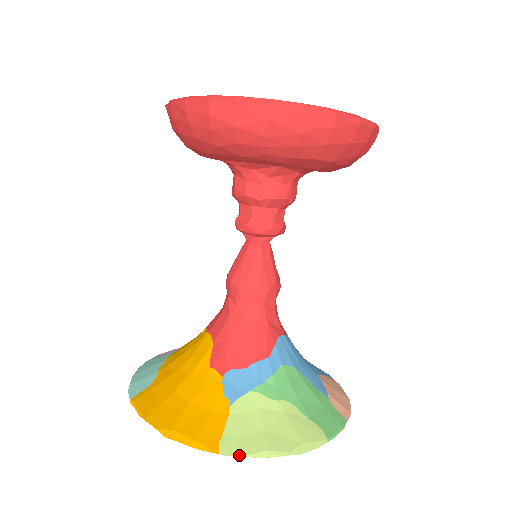
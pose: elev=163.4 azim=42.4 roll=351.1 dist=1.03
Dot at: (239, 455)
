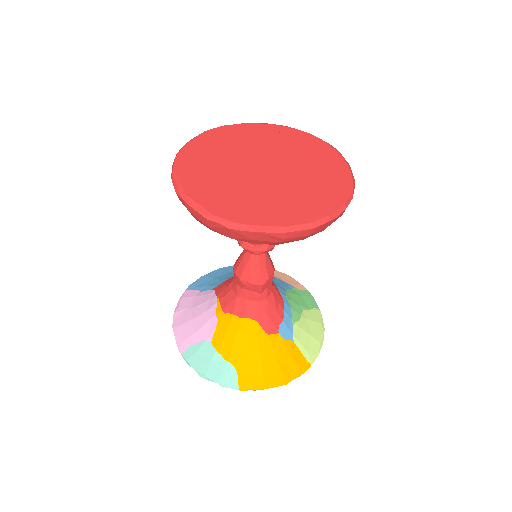
Dot at: occluded
